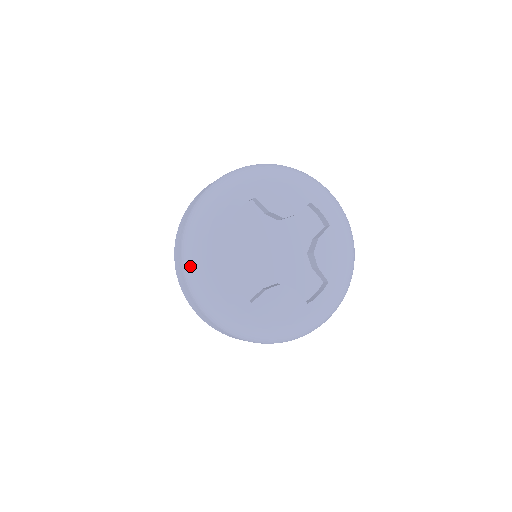
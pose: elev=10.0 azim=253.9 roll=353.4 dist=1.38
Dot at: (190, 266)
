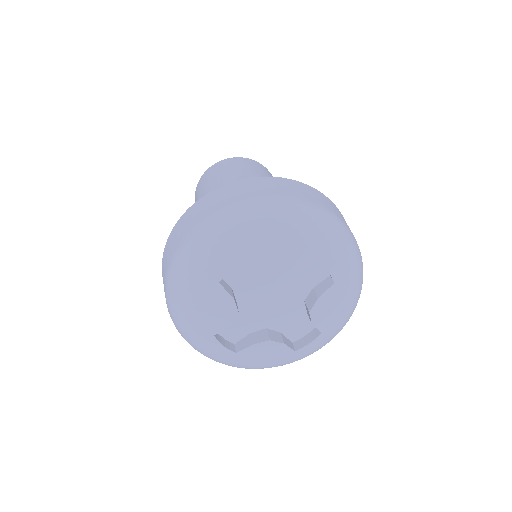
Dot at: (173, 315)
